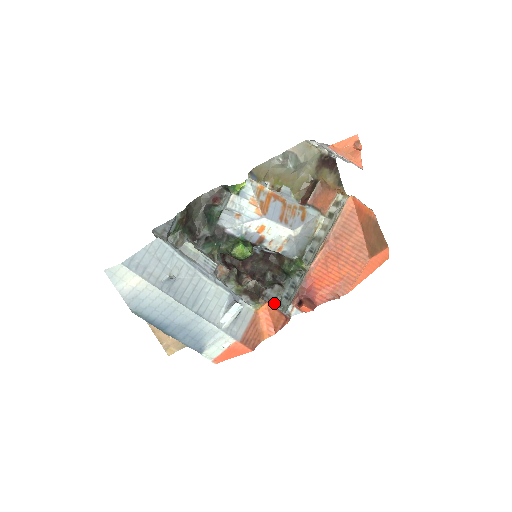
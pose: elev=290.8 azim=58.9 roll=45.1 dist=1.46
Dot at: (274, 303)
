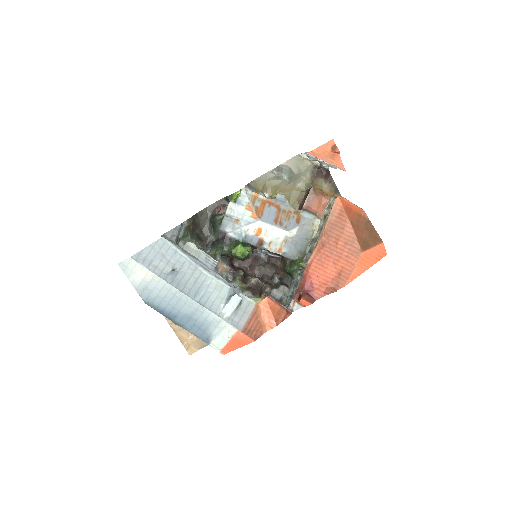
Dot at: (281, 302)
